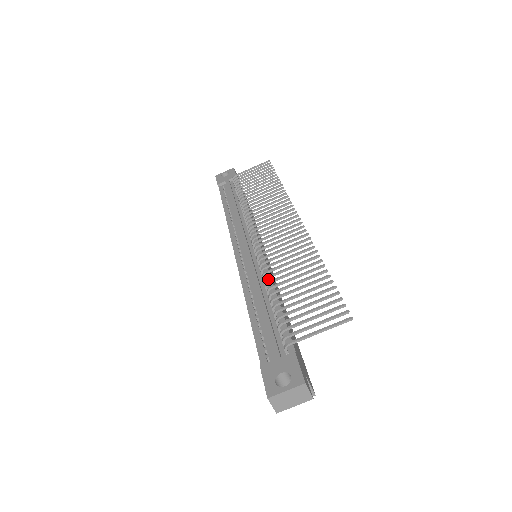
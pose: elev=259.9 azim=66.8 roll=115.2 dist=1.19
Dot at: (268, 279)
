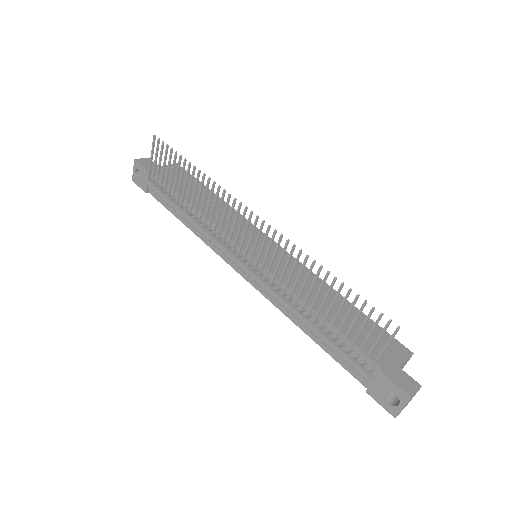
Dot at: (295, 297)
